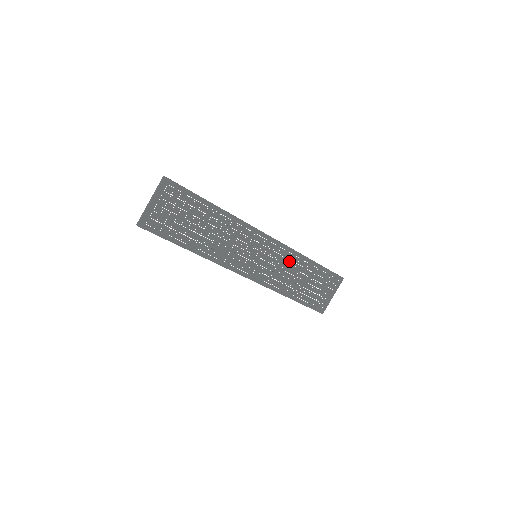
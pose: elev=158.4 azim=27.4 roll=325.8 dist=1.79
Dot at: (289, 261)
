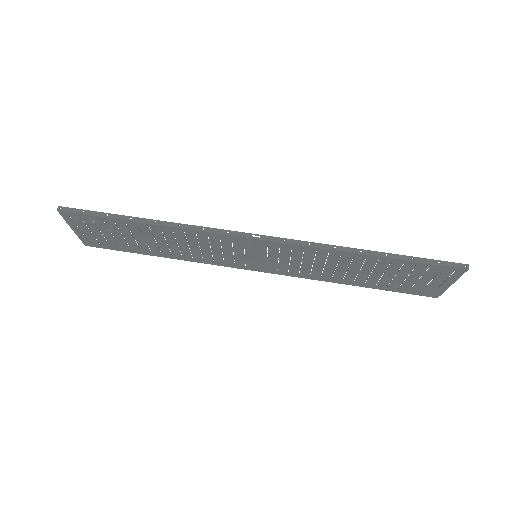
Dot at: (321, 257)
